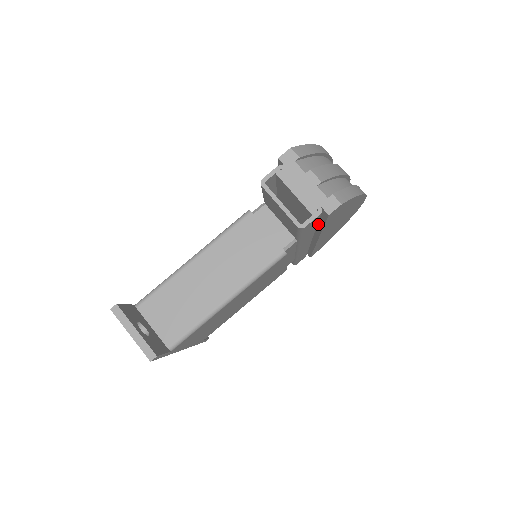
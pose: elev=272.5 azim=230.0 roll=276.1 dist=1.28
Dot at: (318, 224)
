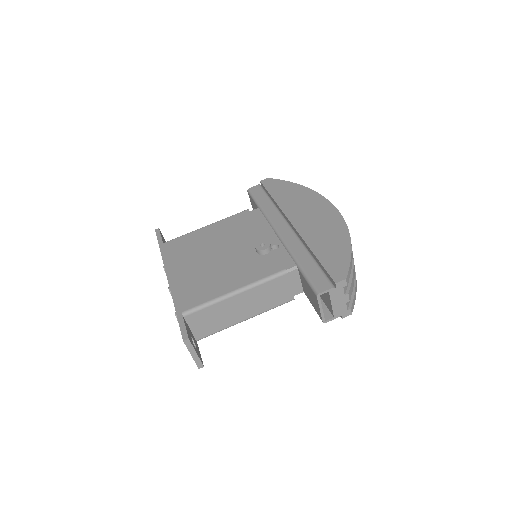
Dot at: occluded
